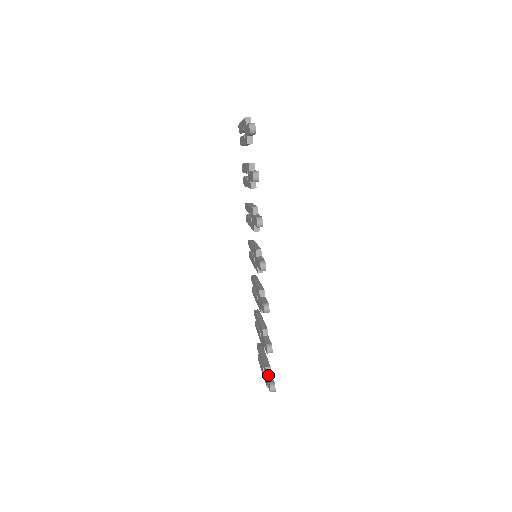
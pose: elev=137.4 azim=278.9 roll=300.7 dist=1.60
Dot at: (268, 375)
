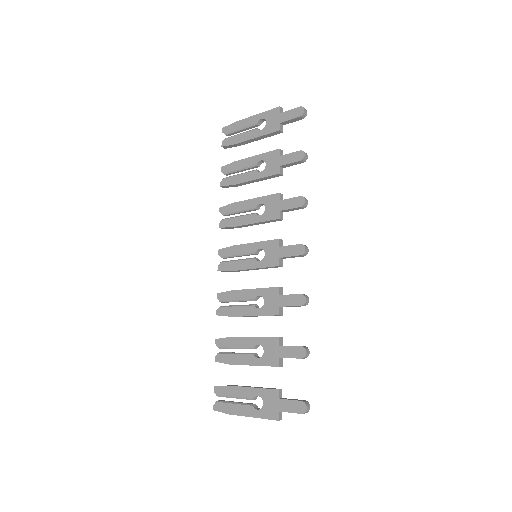
Dot at: (285, 398)
